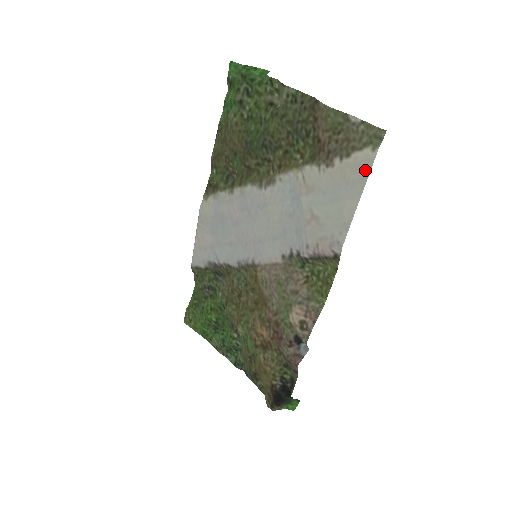
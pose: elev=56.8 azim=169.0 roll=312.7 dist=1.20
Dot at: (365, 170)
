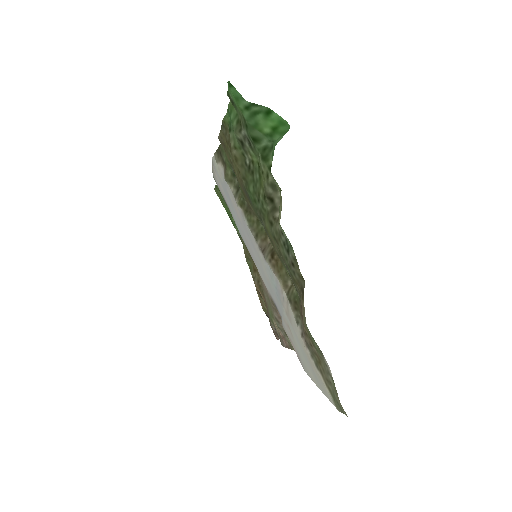
Dot at: (326, 393)
